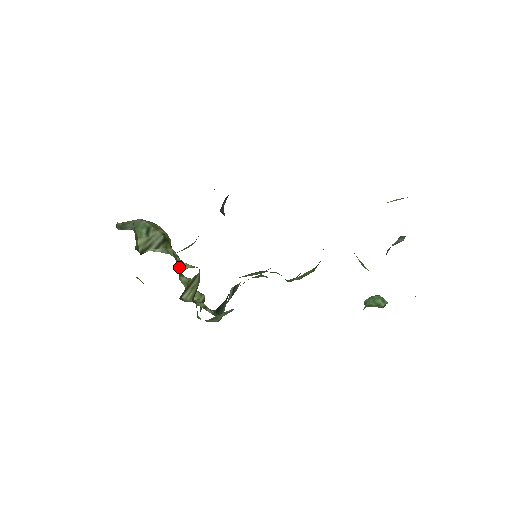
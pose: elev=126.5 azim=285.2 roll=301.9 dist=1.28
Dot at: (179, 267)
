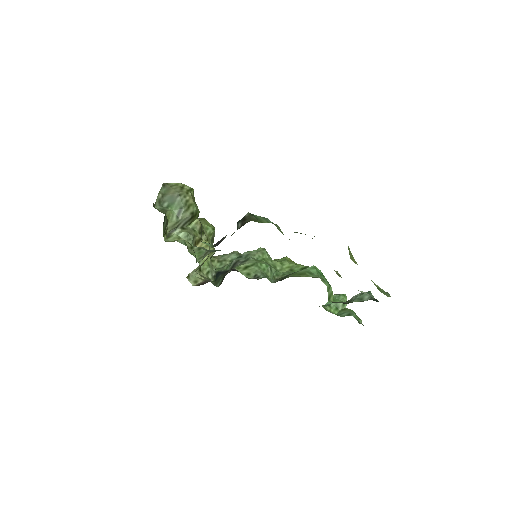
Dot at: occluded
